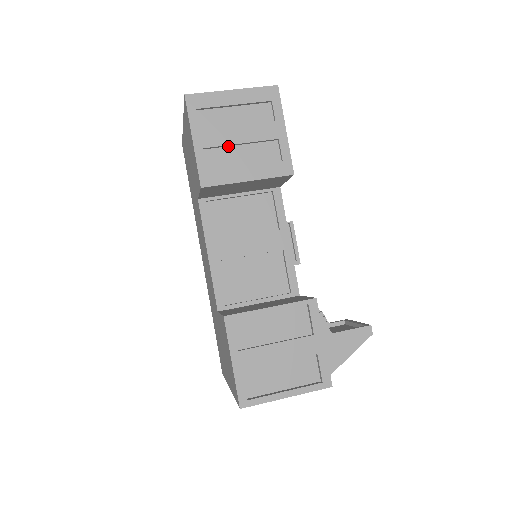
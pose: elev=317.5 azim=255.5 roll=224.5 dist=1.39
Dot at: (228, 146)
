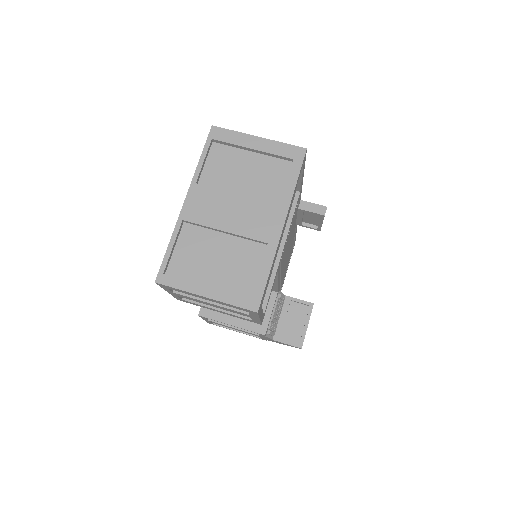
Dot at: occluded
